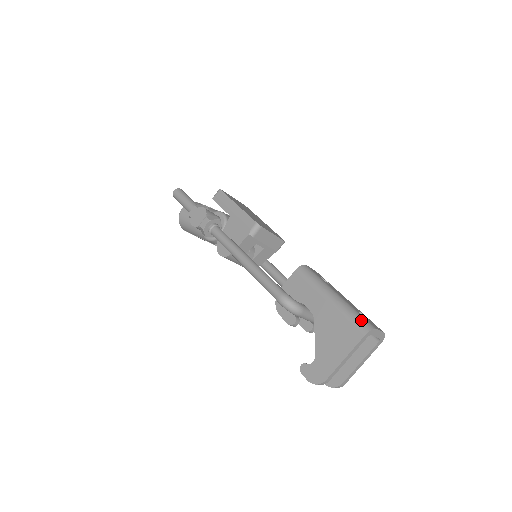
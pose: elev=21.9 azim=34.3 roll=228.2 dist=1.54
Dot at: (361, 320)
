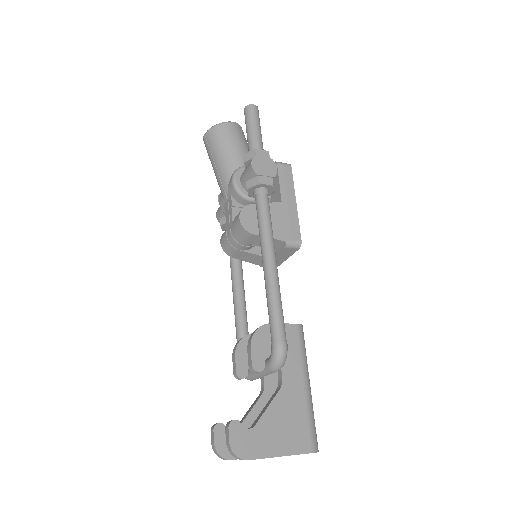
Dot at: occluded
